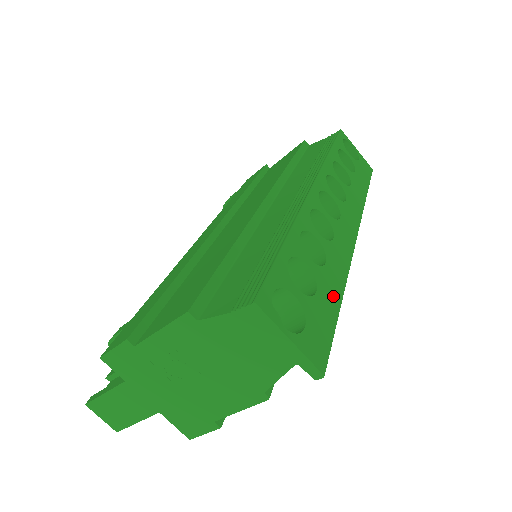
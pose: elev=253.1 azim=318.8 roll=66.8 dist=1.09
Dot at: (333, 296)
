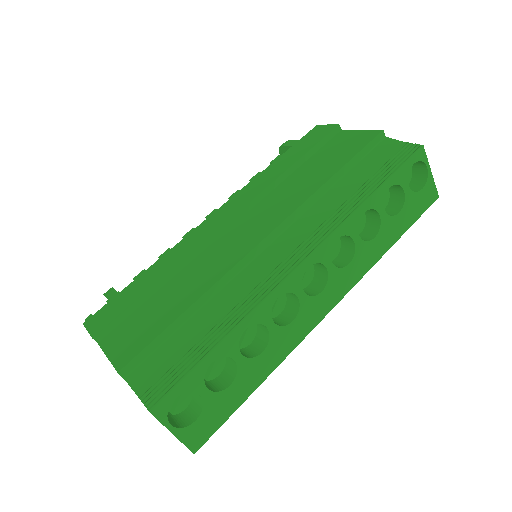
Dot at: (250, 384)
